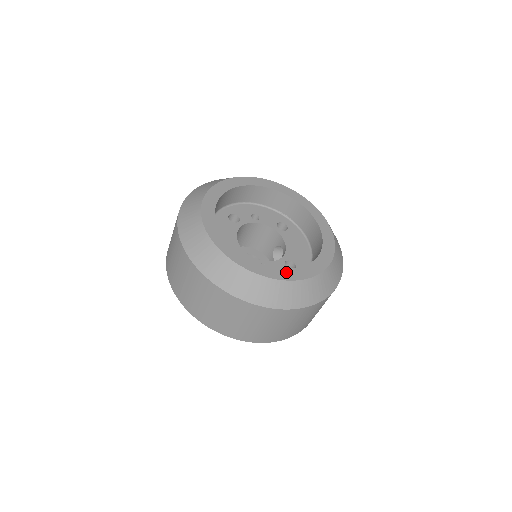
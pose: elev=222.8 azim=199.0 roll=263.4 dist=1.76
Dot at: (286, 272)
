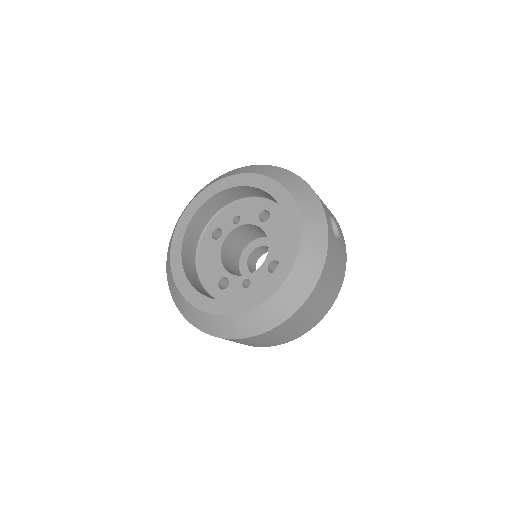
Dot at: (247, 300)
